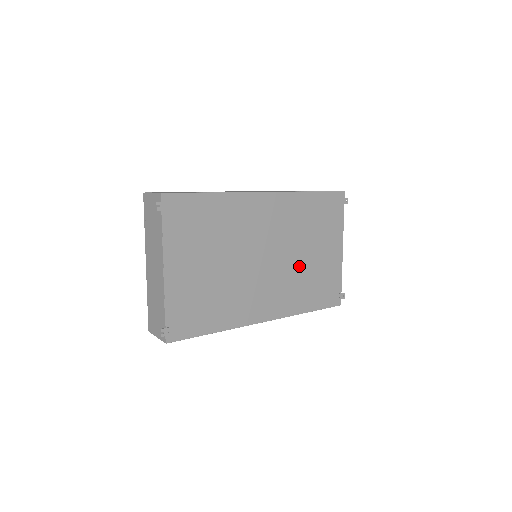
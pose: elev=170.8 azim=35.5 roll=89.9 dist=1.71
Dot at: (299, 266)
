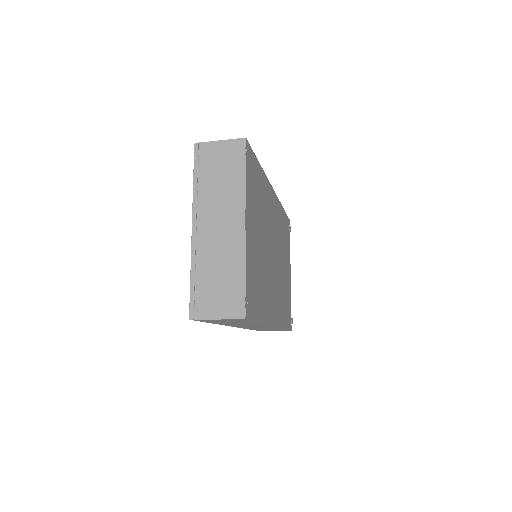
Dot at: (281, 276)
